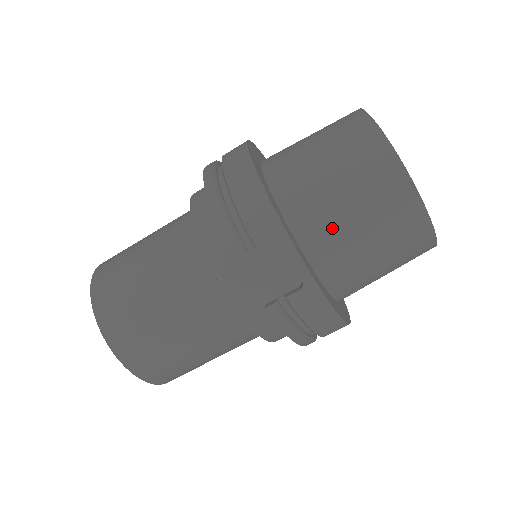
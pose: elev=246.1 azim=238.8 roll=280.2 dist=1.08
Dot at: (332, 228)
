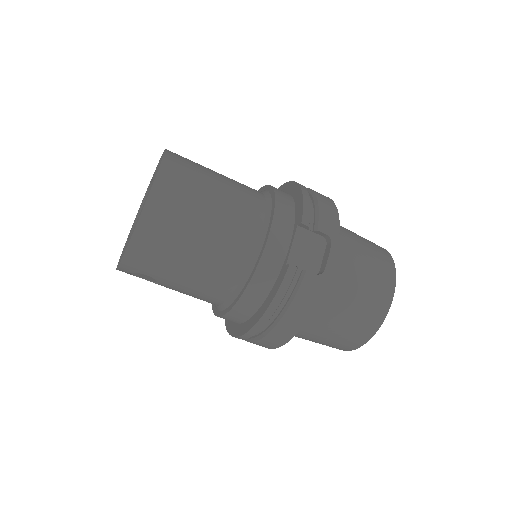
Dot at: (347, 269)
